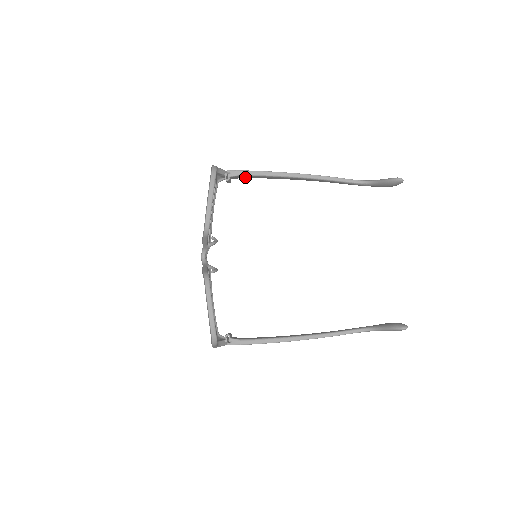
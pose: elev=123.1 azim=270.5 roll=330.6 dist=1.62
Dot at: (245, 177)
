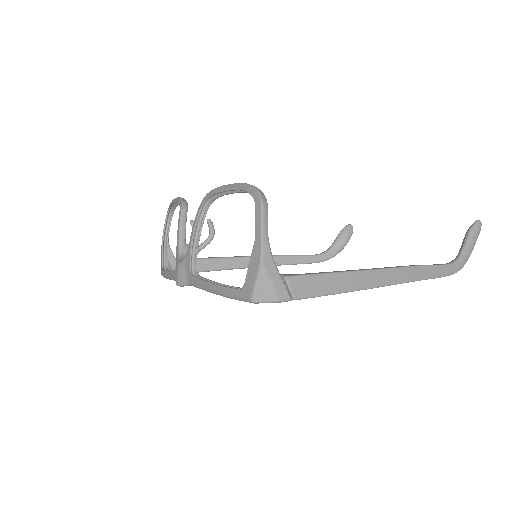
Dot at: (200, 267)
